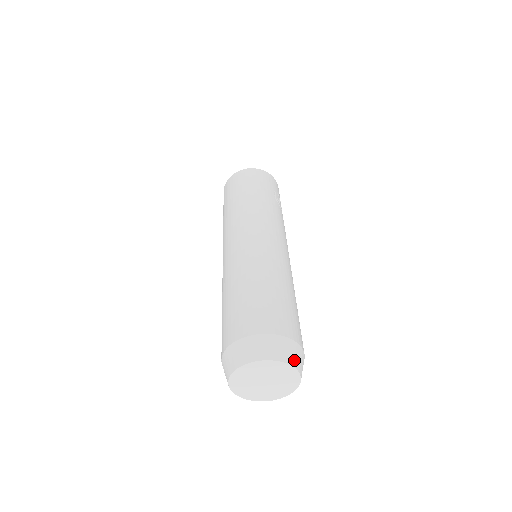
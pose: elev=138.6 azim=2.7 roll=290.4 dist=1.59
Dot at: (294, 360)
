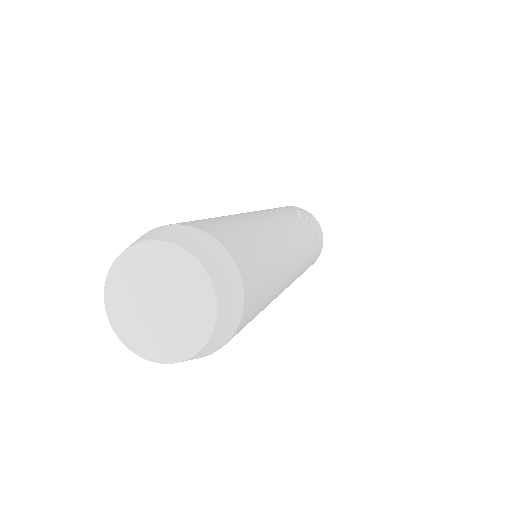
Dot at: (188, 243)
